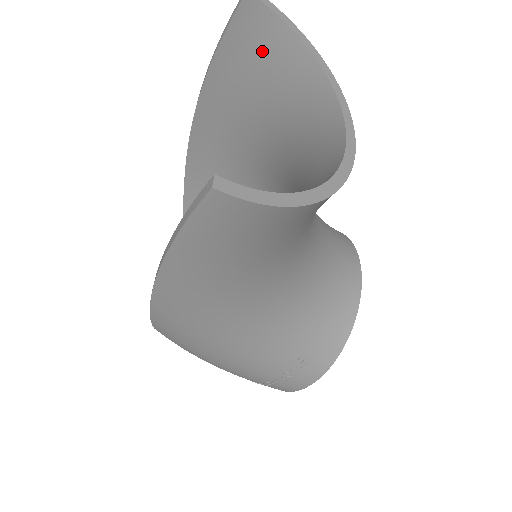
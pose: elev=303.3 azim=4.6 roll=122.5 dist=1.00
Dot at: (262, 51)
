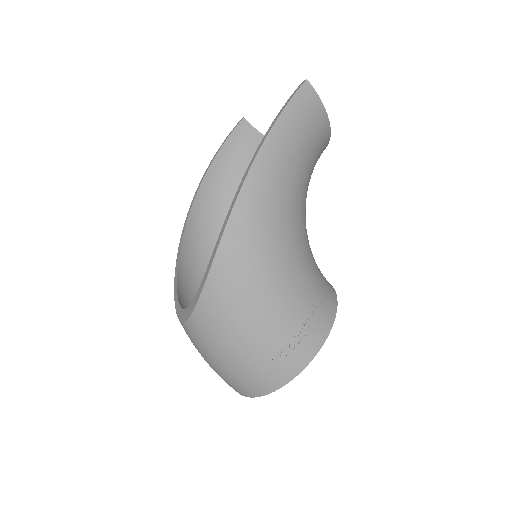
Dot at: (248, 146)
